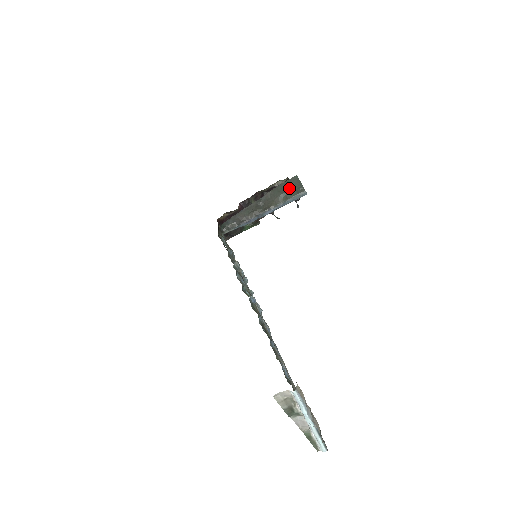
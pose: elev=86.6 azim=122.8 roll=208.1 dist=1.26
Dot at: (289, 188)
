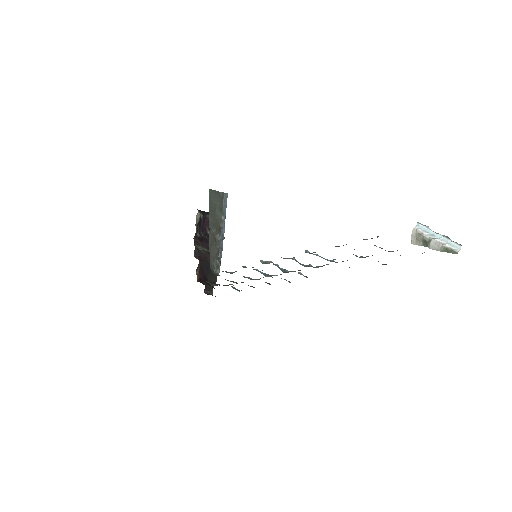
Dot at: (215, 202)
